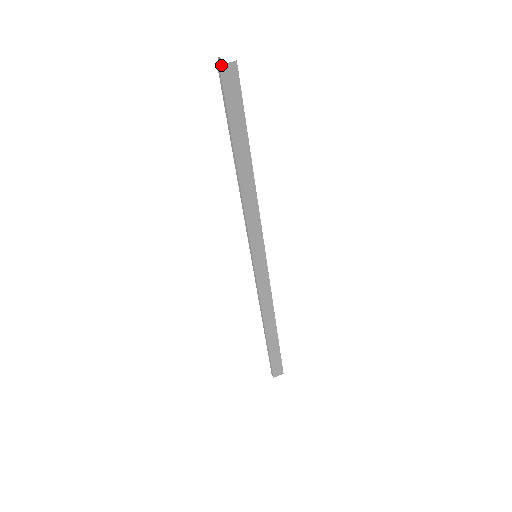
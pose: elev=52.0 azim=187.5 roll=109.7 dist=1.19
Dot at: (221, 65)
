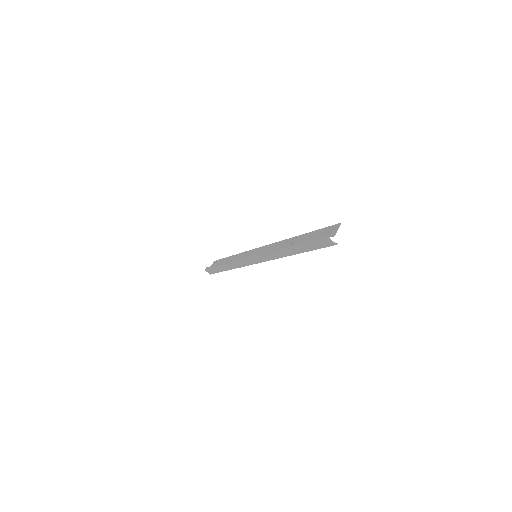
Dot at: (329, 238)
